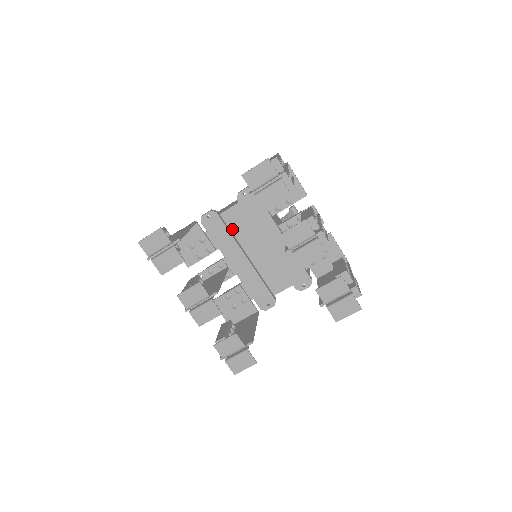
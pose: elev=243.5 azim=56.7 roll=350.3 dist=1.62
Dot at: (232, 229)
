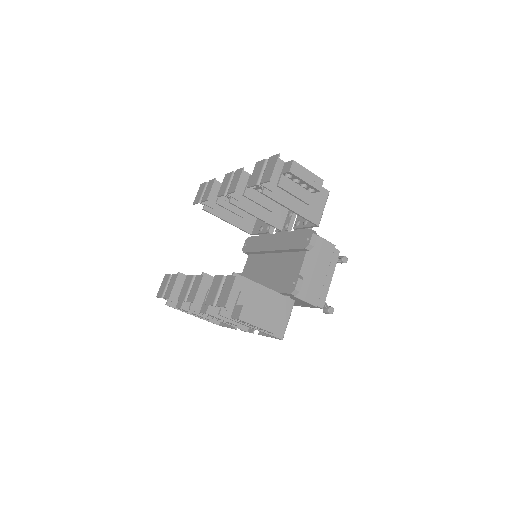
Dot at: occluded
